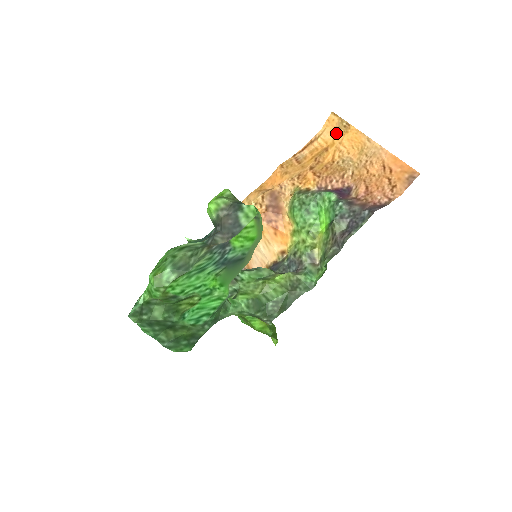
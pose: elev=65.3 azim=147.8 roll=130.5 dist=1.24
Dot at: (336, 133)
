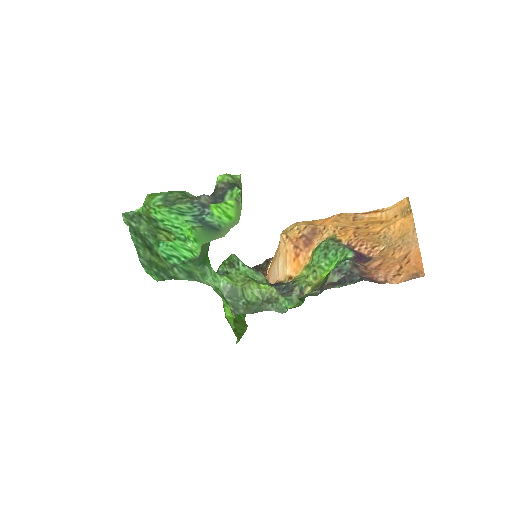
Dot at: (398, 214)
